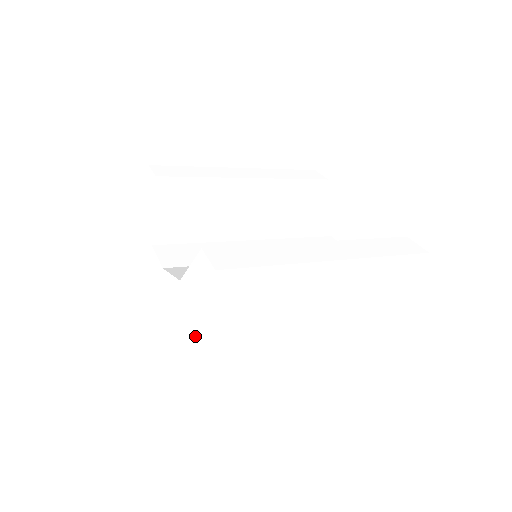
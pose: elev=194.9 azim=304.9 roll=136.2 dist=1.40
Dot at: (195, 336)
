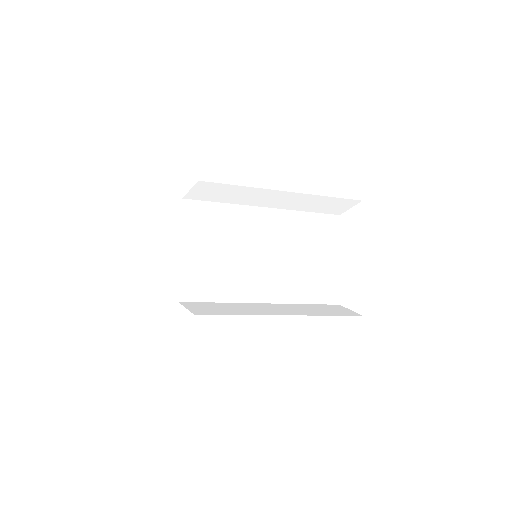
Dot at: occluded
